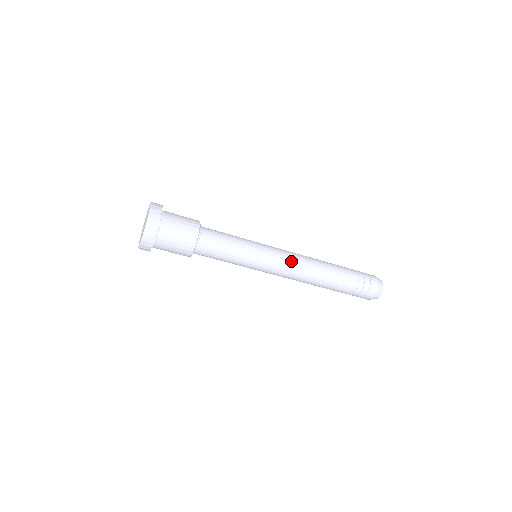
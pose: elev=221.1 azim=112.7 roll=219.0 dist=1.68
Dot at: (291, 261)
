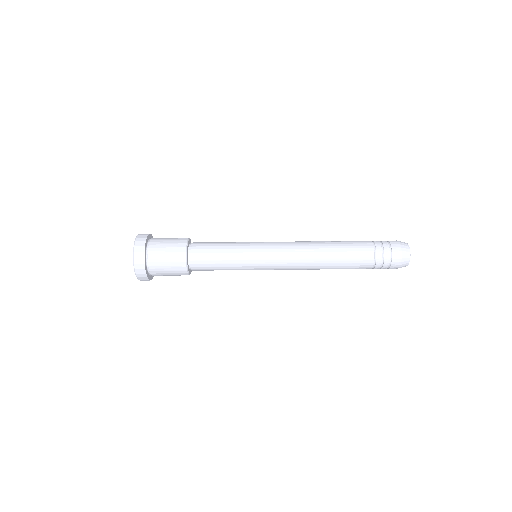
Dot at: (291, 256)
